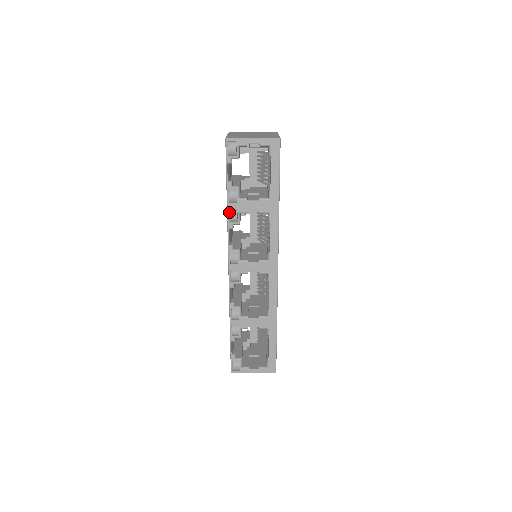
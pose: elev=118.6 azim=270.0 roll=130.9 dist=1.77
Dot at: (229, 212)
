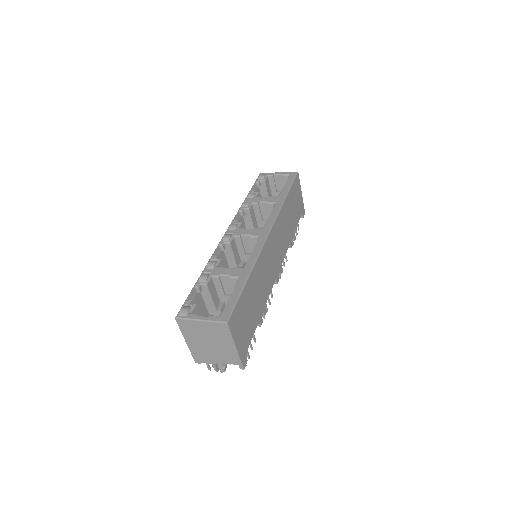
Dot at: (244, 202)
